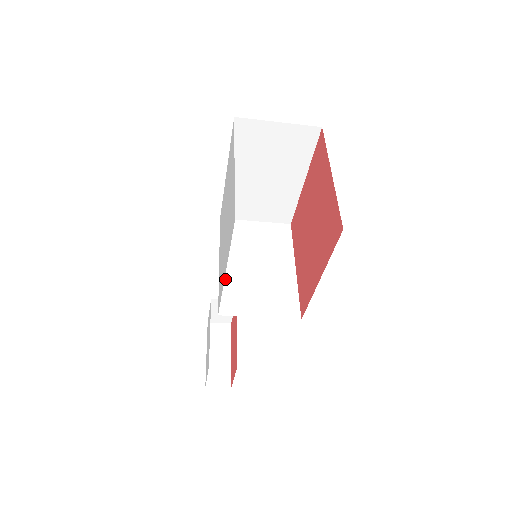
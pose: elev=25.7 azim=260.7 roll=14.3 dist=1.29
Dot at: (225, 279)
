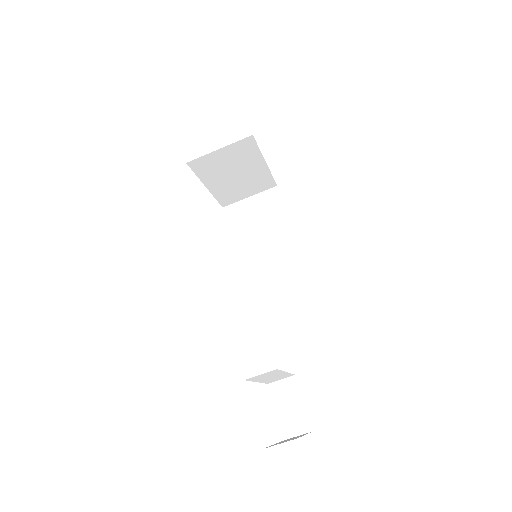
Dot at: occluded
